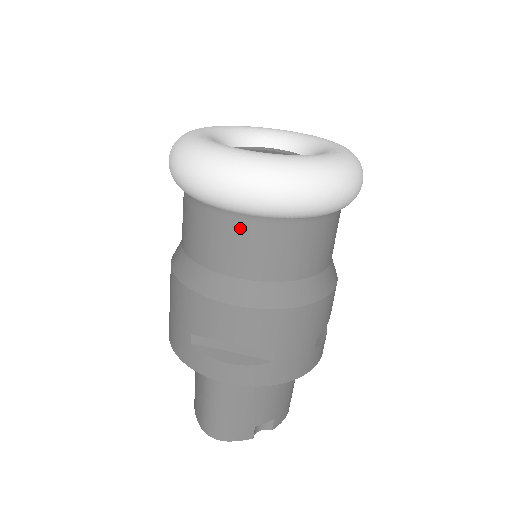
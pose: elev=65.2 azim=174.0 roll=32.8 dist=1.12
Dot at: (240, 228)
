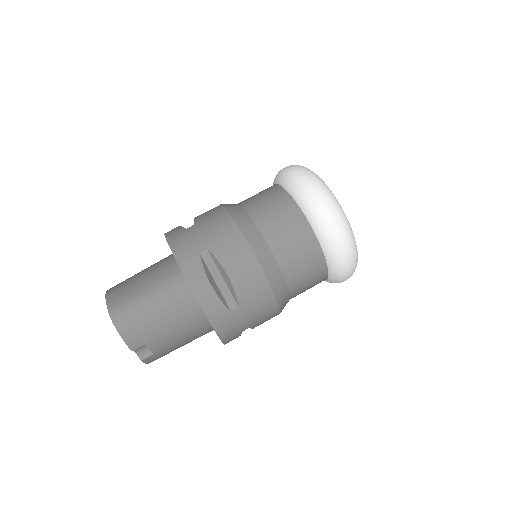
Dot at: (303, 232)
